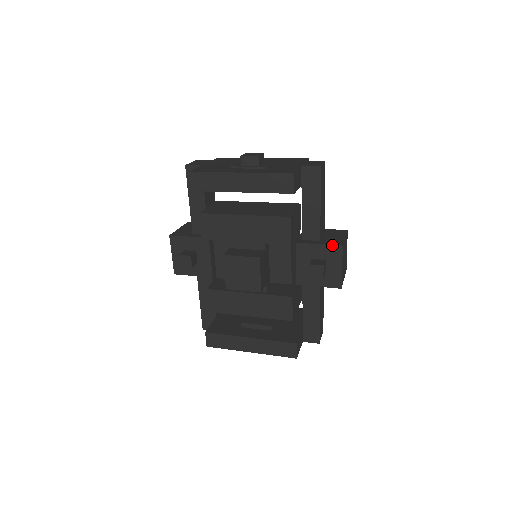
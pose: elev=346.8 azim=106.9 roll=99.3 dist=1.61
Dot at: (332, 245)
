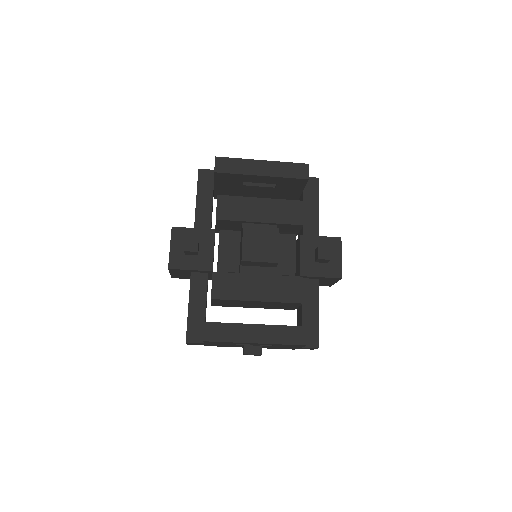
Dot at: (332, 237)
